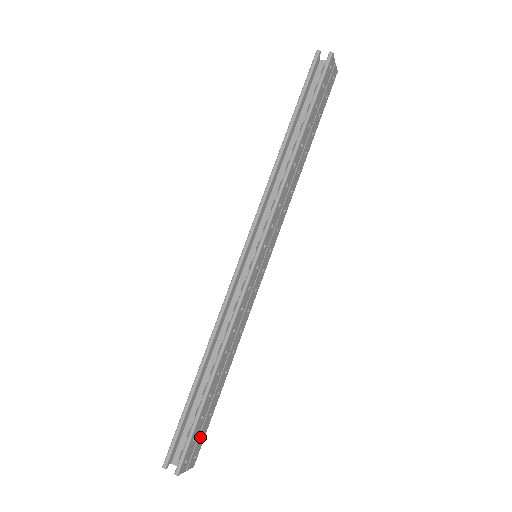
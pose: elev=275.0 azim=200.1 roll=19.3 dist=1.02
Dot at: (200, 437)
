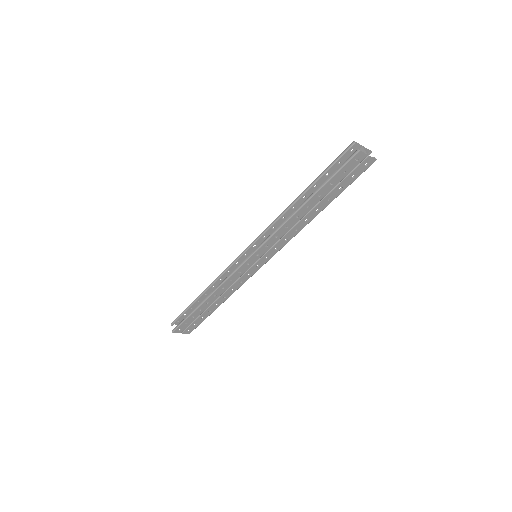
Dot at: (193, 324)
